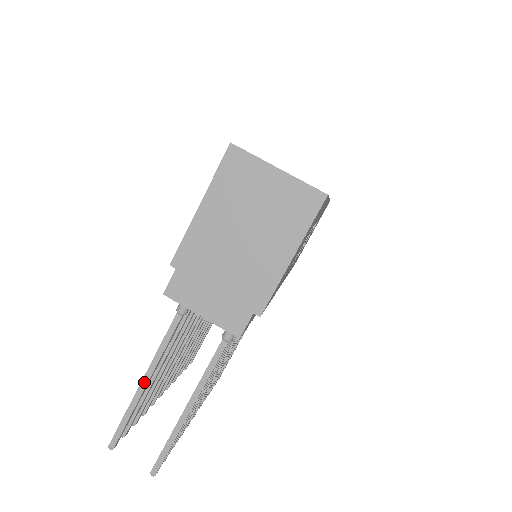
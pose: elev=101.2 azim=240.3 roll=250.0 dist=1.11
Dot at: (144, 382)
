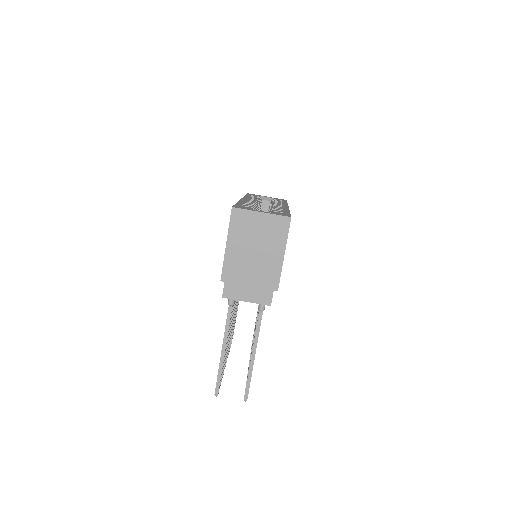
Dot at: (223, 351)
